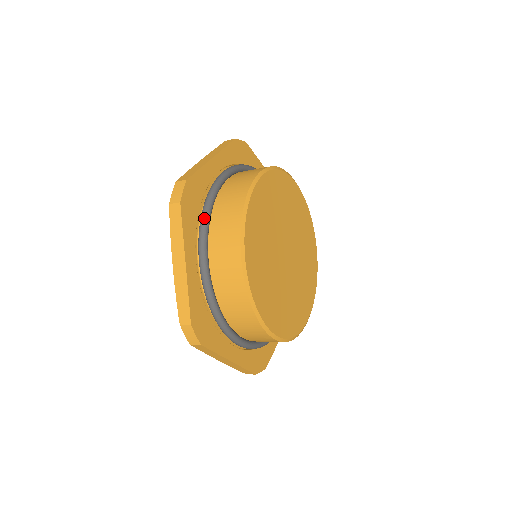
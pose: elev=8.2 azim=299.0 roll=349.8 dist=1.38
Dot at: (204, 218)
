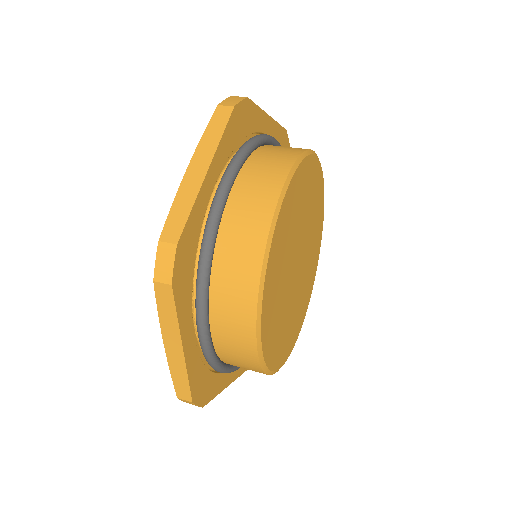
Dot at: occluded
